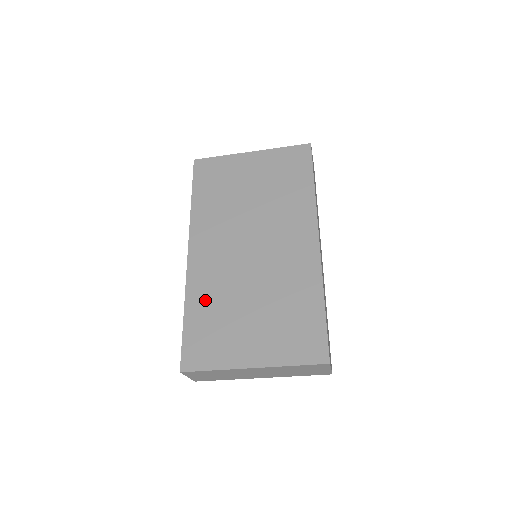
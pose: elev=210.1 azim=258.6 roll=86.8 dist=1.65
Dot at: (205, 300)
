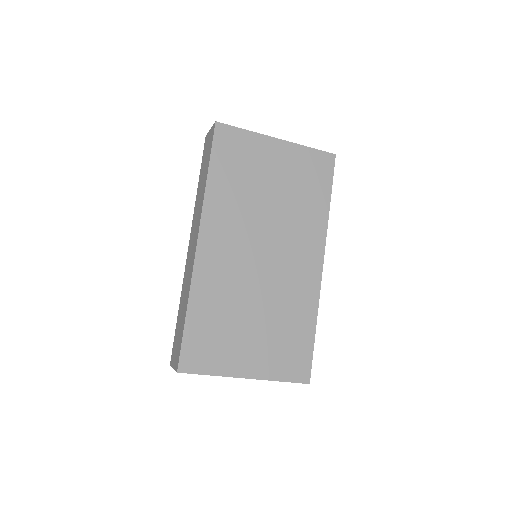
Dot at: (210, 301)
